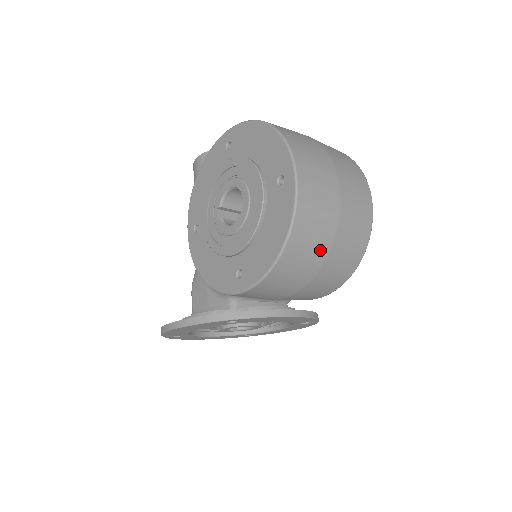
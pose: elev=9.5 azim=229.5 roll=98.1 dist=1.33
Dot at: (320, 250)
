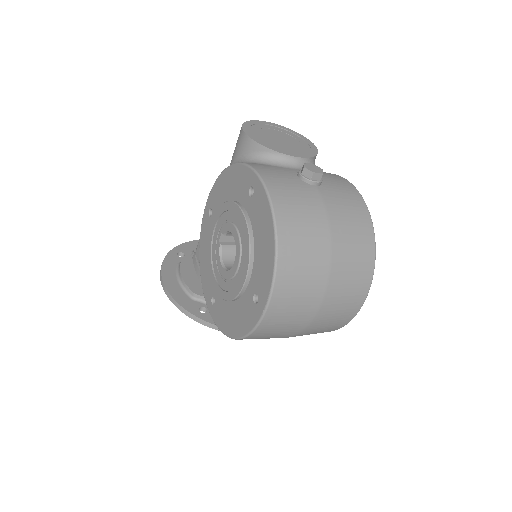
Dot at: occluded
